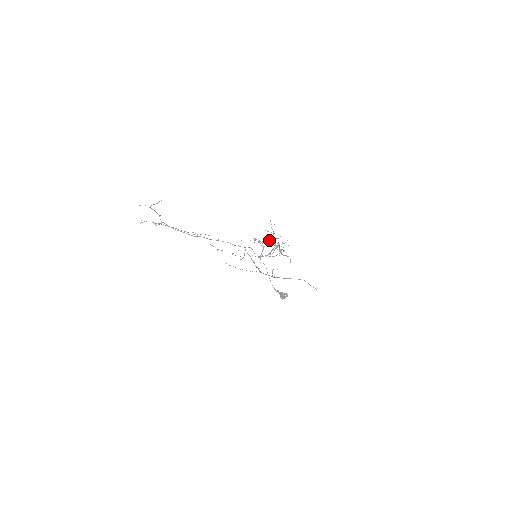
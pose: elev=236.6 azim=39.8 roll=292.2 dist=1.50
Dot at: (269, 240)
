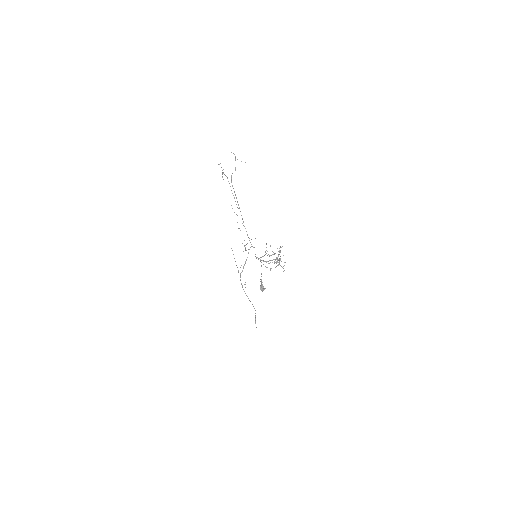
Dot at: occluded
